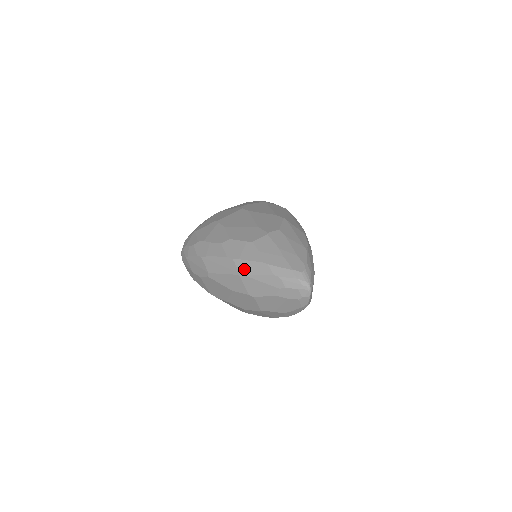
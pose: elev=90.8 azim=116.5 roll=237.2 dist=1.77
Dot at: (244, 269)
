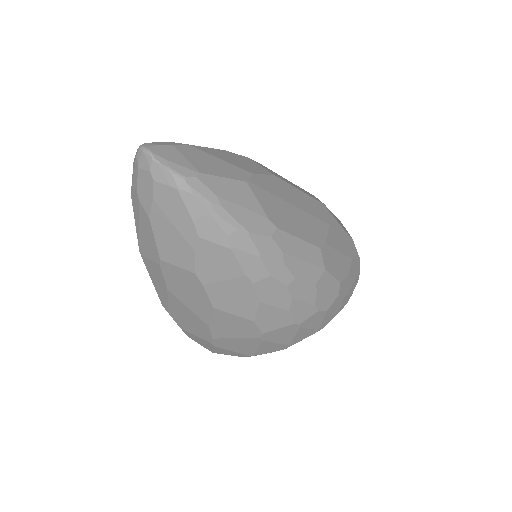
Dot at: occluded
